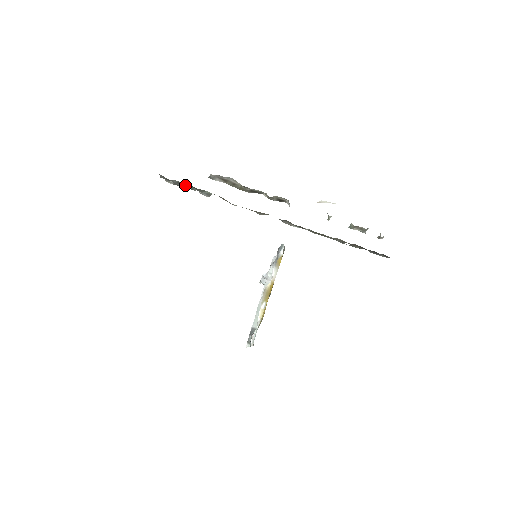
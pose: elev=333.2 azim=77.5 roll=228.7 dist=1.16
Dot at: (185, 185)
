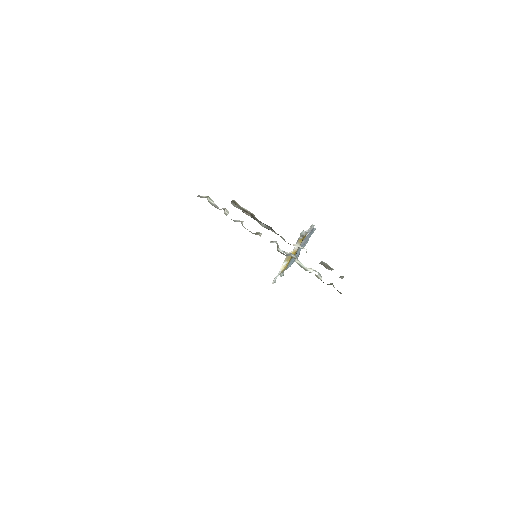
Dot at: (212, 205)
